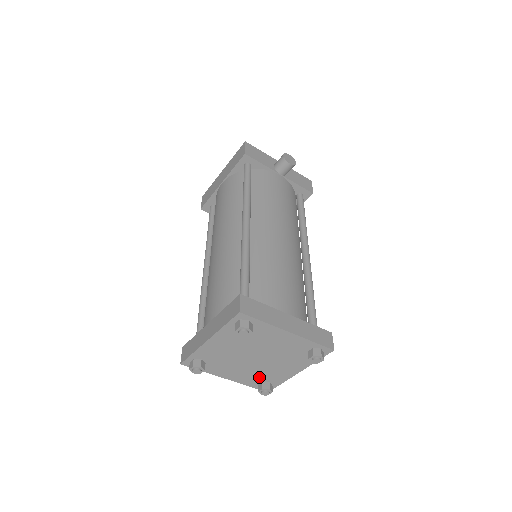
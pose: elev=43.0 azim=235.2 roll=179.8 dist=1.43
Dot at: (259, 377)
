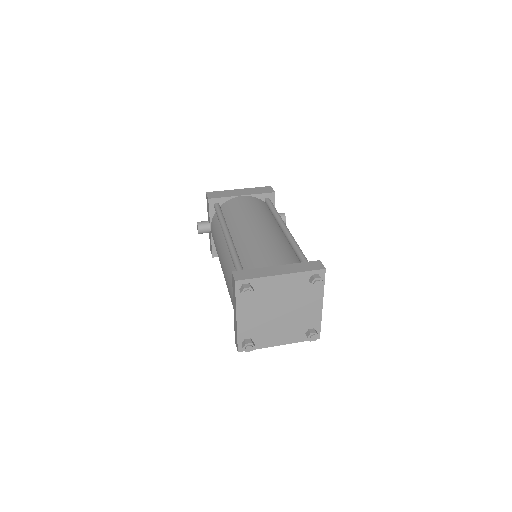
Dot at: (255, 332)
